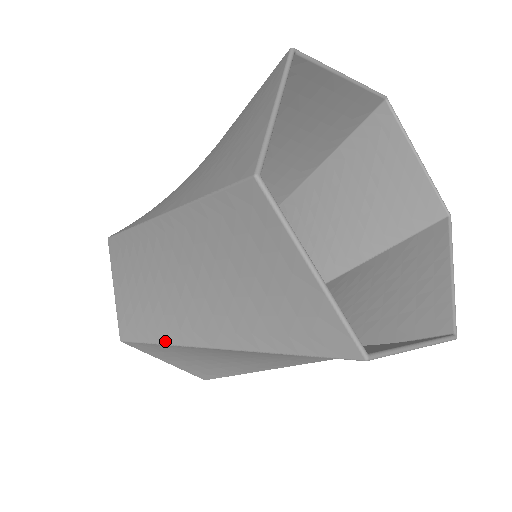
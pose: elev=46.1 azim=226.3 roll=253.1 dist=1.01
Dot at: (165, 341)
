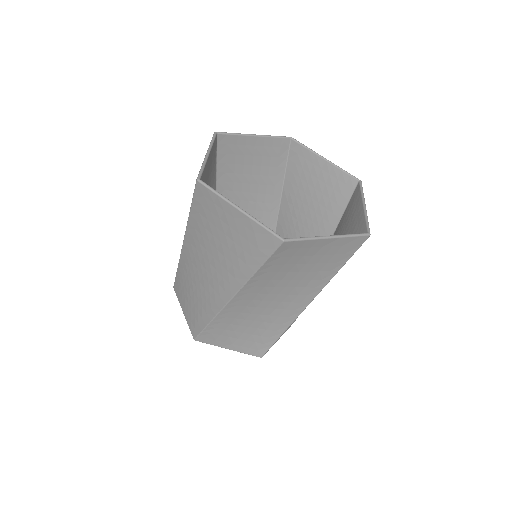
Dot at: (212, 317)
